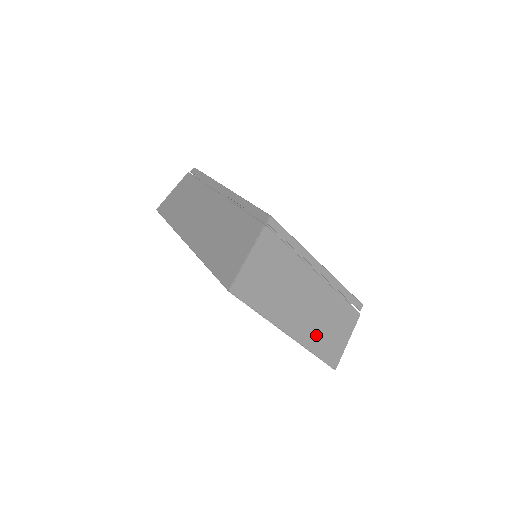
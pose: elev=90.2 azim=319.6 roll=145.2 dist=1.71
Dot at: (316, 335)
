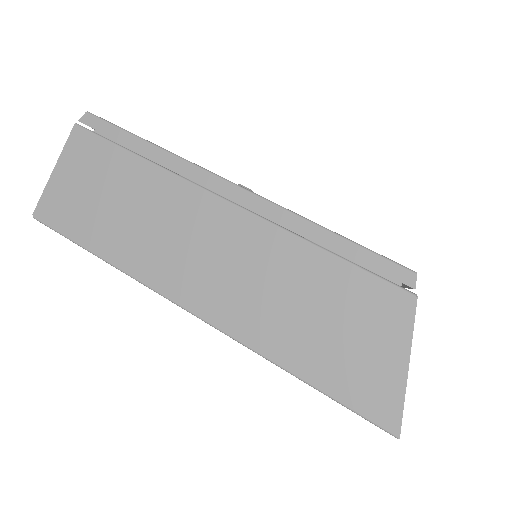
Dot at: occluded
